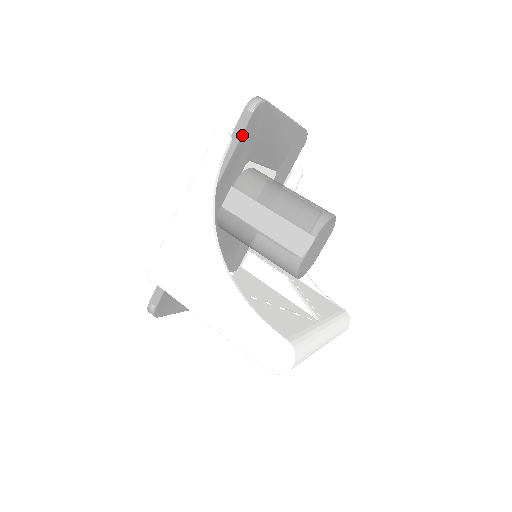
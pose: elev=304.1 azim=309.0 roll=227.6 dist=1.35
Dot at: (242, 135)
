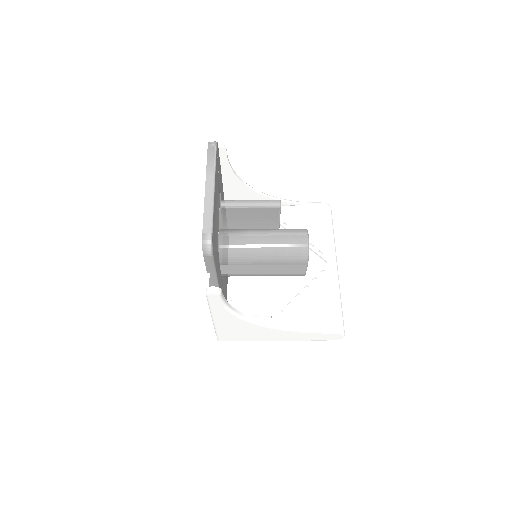
Dot at: (215, 265)
